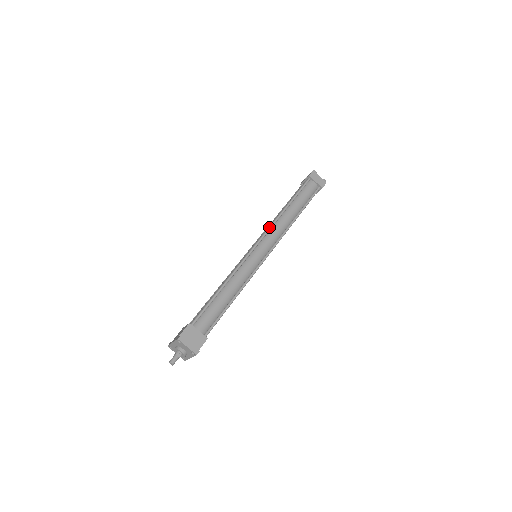
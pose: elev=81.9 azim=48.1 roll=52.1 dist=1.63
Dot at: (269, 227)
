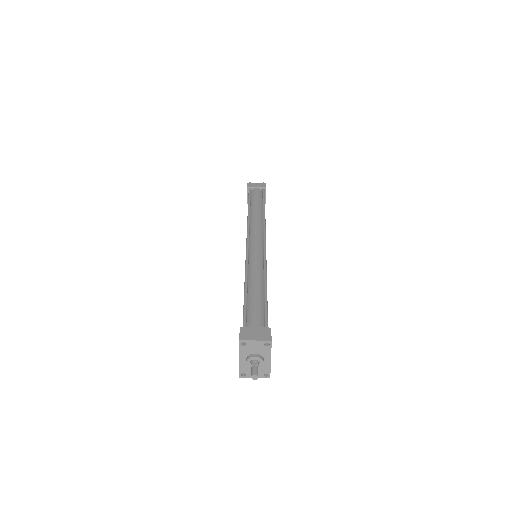
Dot at: (247, 229)
